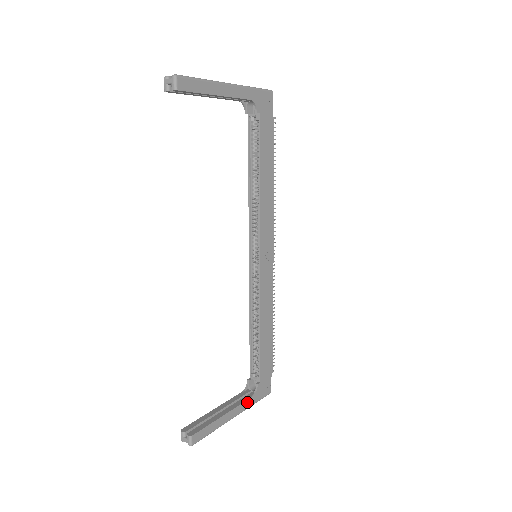
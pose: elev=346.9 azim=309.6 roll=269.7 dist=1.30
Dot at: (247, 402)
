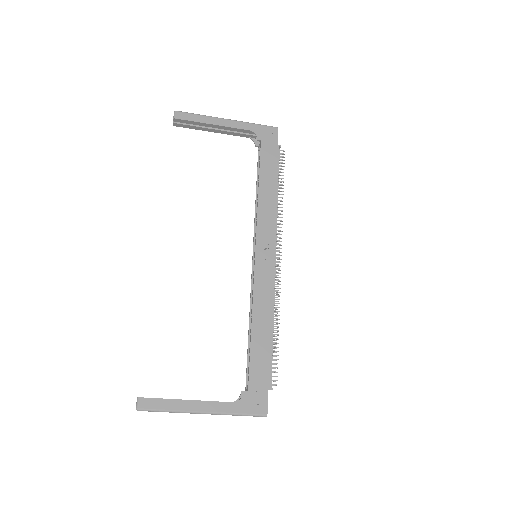
Dot at: (224, 405)
